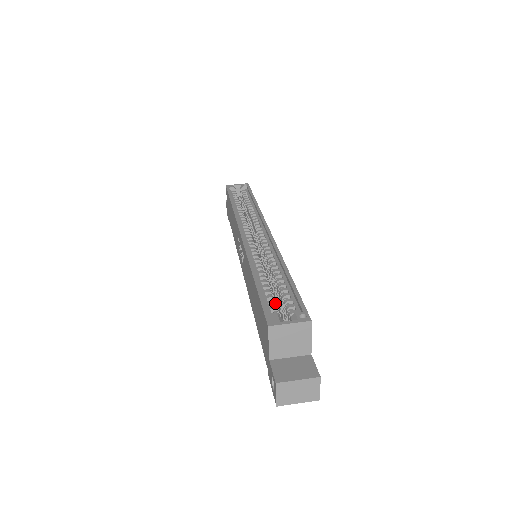
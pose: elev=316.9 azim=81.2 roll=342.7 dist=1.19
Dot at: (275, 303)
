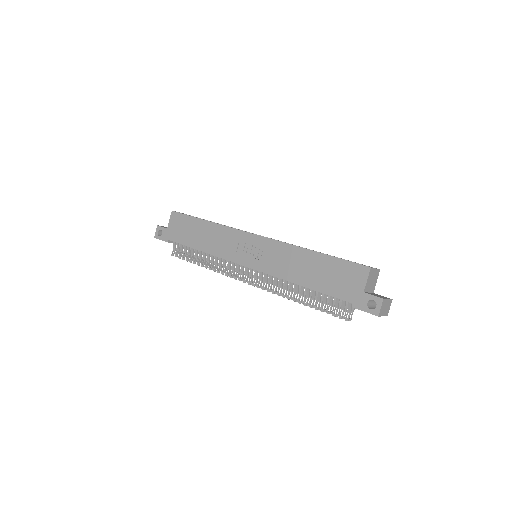
Dot at: occluded
